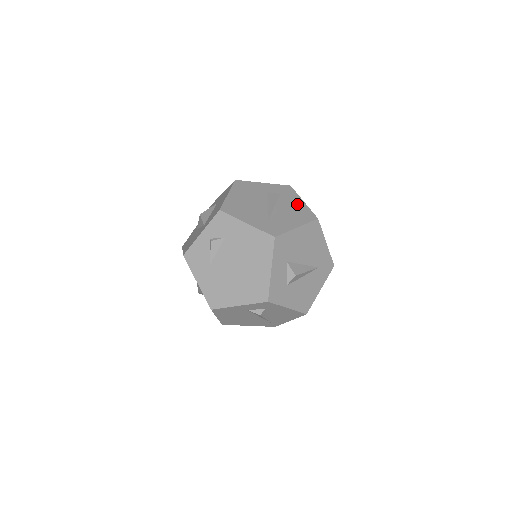
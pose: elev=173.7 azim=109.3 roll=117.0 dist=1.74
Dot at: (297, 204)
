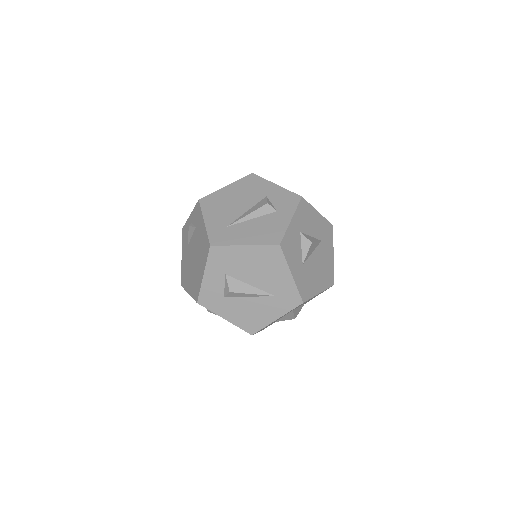
Dot at: (279, 220)
